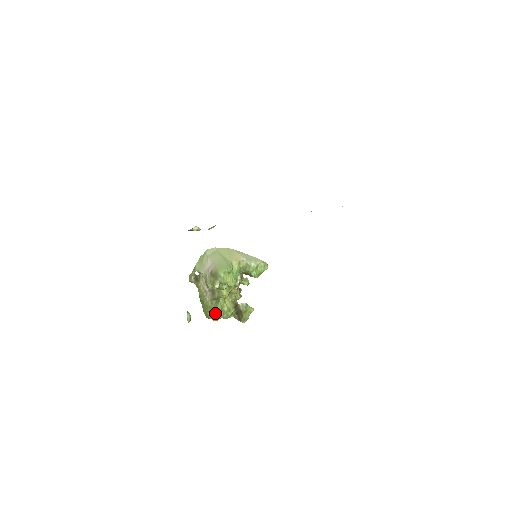
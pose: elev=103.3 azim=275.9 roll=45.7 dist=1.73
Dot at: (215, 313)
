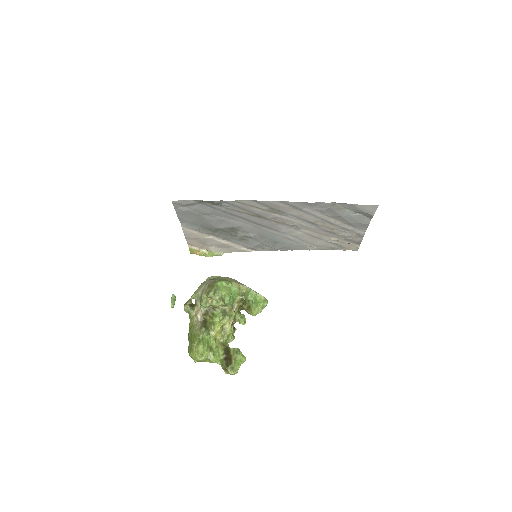
Dot at: (201, 342)
